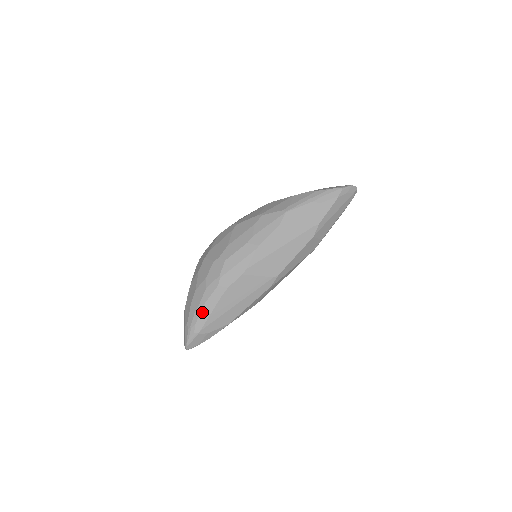
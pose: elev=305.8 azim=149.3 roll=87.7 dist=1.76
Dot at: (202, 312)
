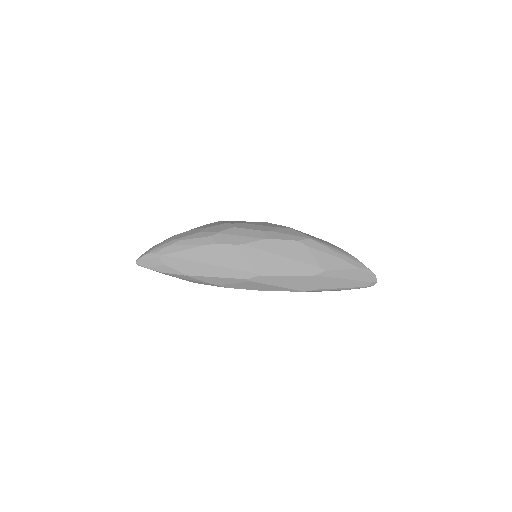
Dot at: (179, 243)
